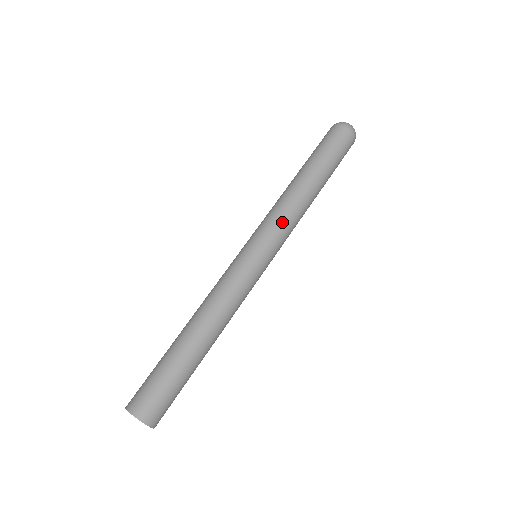
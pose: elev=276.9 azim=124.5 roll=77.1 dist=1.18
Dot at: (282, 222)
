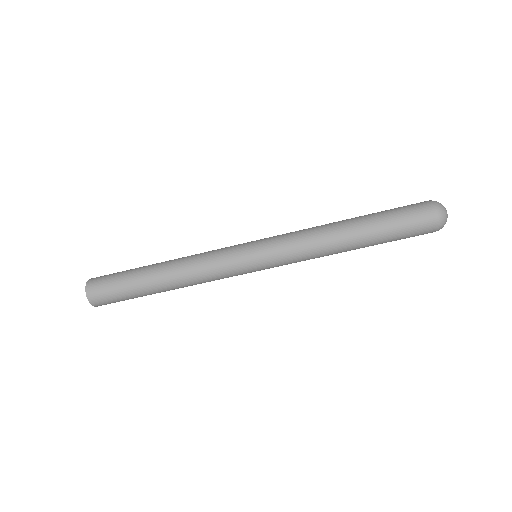
Dot at: (293, 249)
